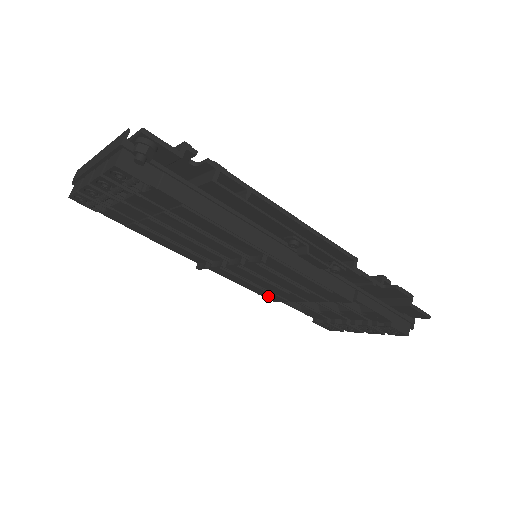
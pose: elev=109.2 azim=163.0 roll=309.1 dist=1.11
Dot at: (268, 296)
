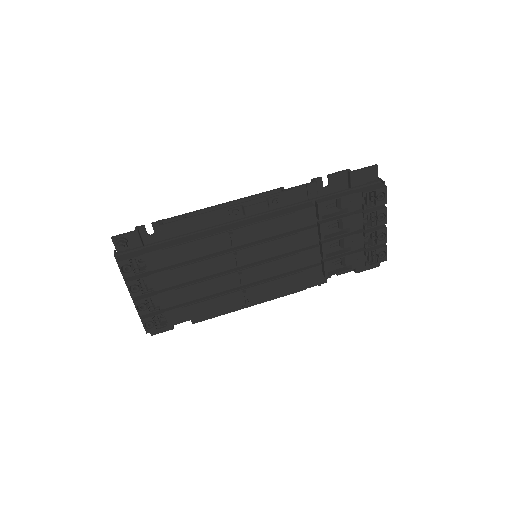
Dot at: (310, 278)
